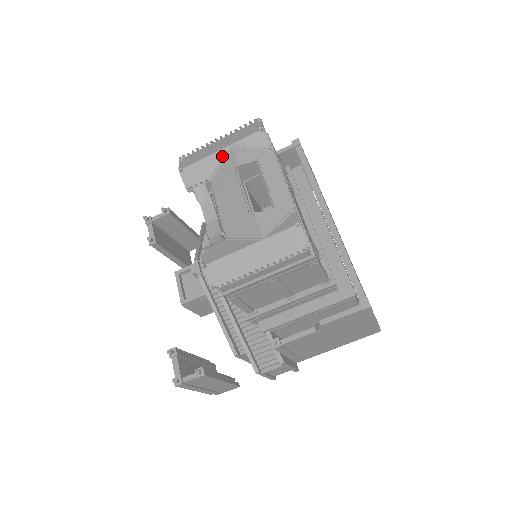
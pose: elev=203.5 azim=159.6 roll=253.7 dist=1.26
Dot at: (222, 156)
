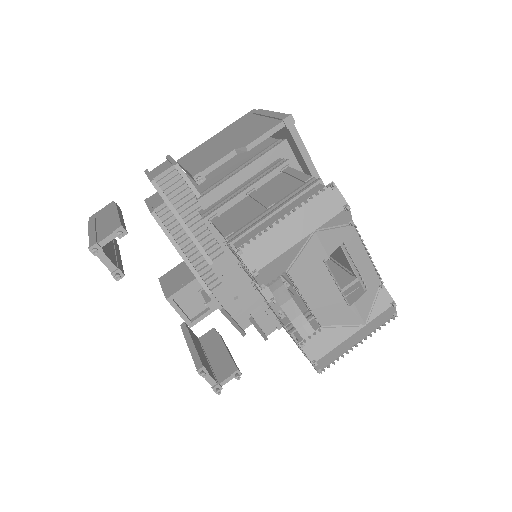
Dot at: (302, 245)
